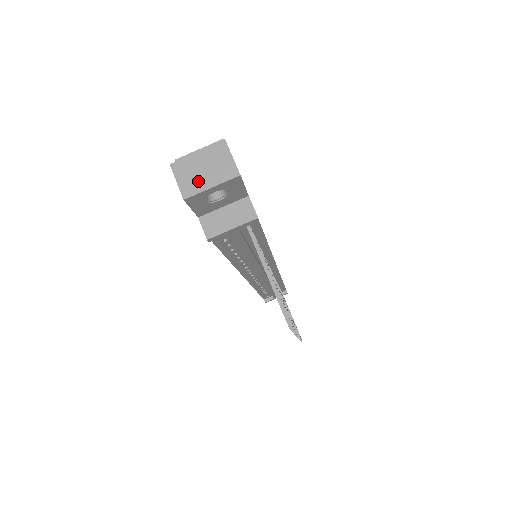
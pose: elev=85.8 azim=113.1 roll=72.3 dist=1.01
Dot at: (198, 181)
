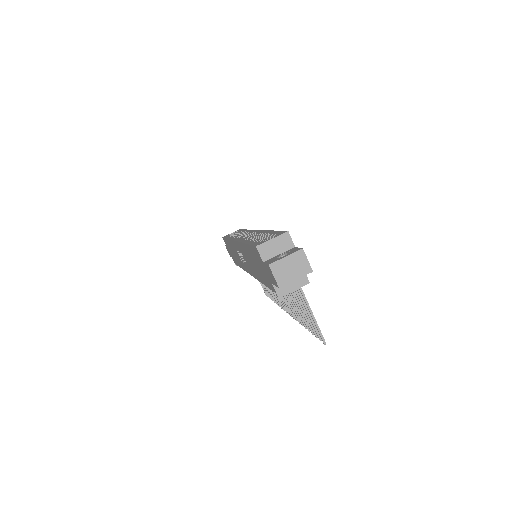
Dot at: (287, 276)
